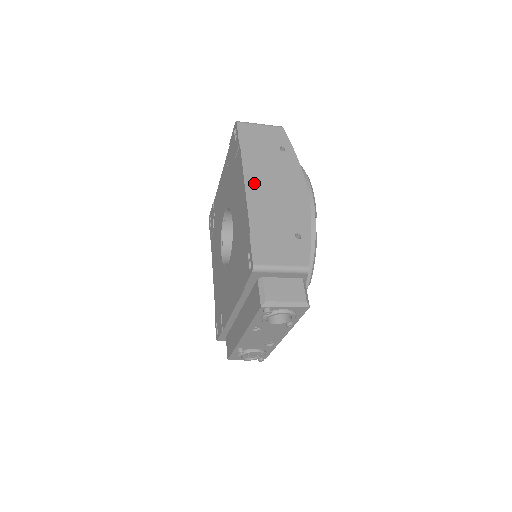
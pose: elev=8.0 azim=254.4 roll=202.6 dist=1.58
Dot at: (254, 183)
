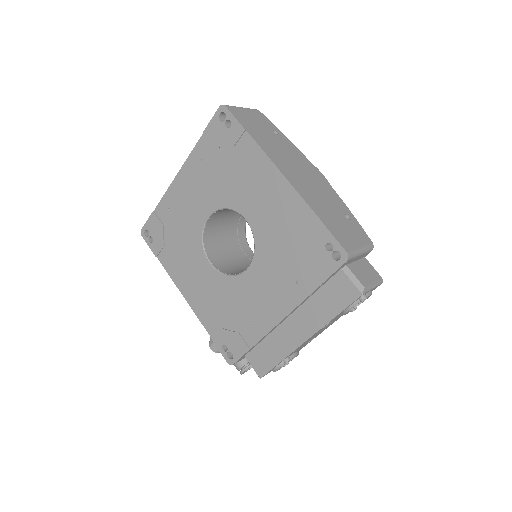
Dot at: (286, 170)
